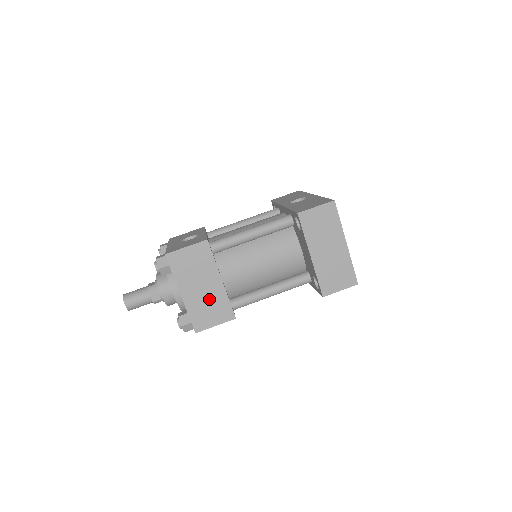
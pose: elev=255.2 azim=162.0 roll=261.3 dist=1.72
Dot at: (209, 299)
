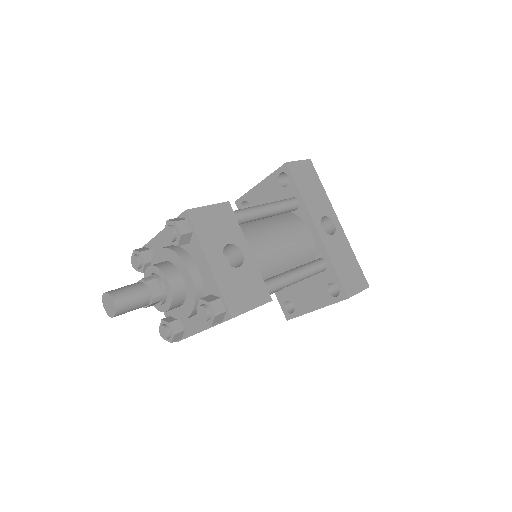
Dot at: occluded
